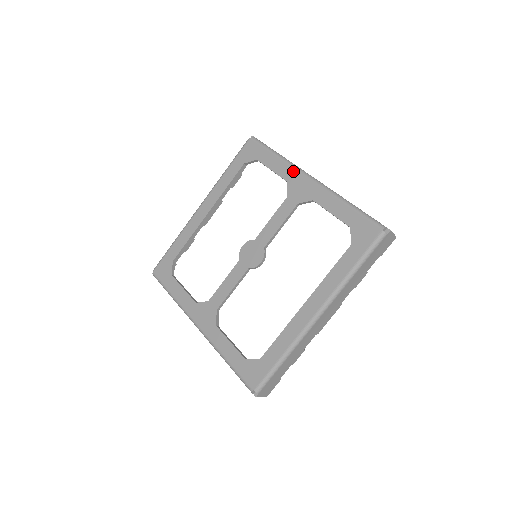
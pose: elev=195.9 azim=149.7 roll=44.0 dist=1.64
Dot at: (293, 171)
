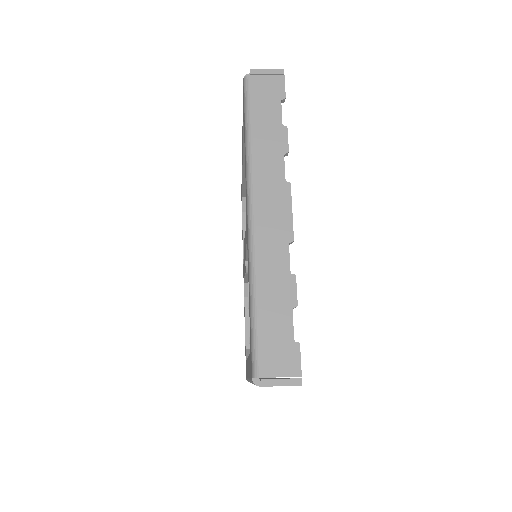
Dot at: (246, 185)
